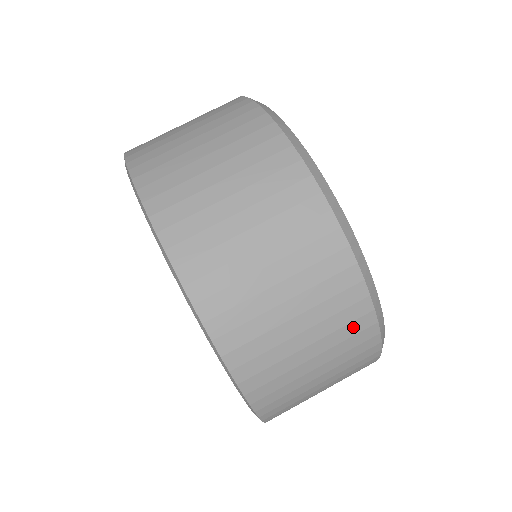
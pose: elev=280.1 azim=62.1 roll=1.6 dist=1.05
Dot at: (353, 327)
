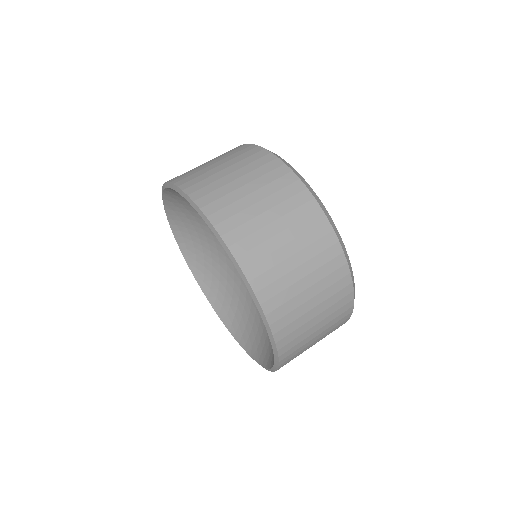
Dot at: (303, 210)
